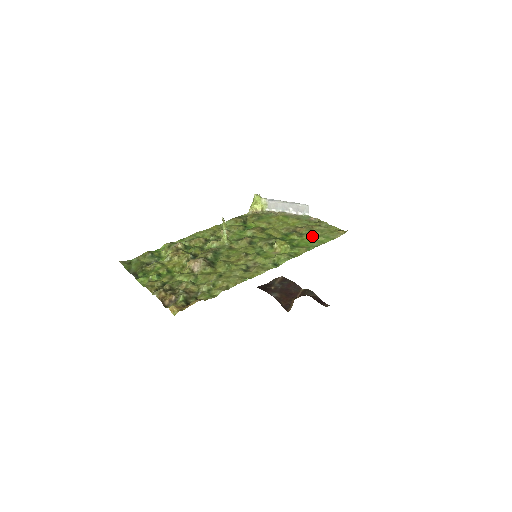
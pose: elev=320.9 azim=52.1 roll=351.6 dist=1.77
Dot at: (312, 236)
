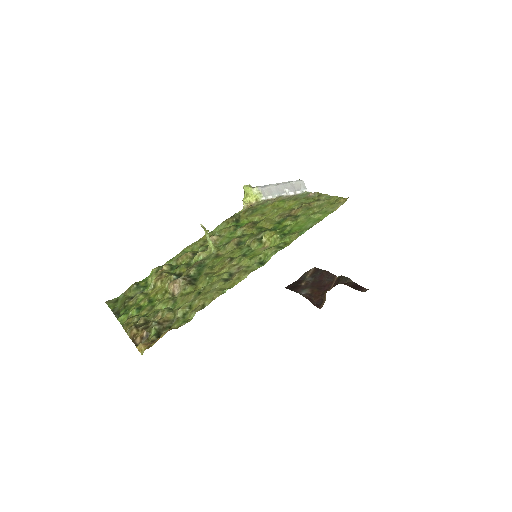
Dot at: (308, 216)
